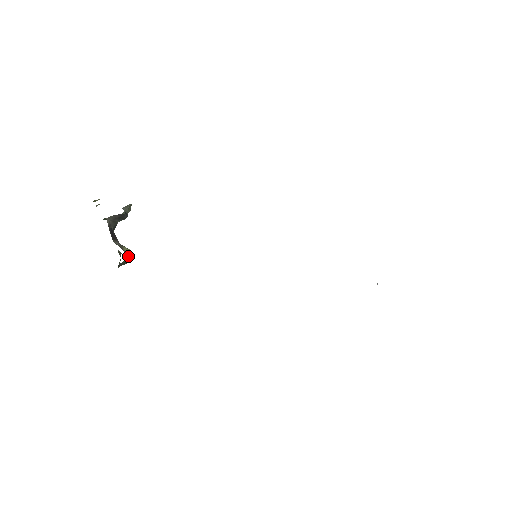
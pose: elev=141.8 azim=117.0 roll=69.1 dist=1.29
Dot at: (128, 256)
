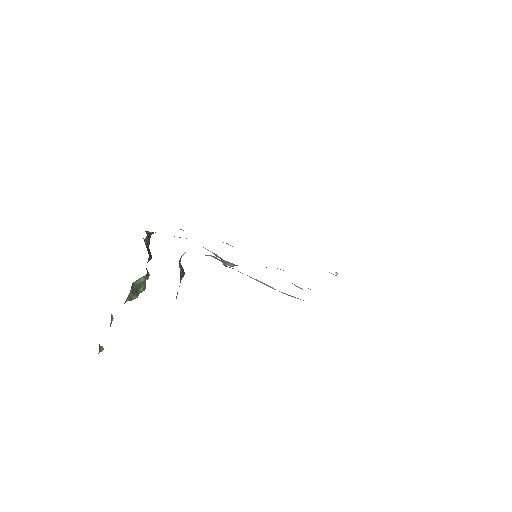
Dot at: occluded
